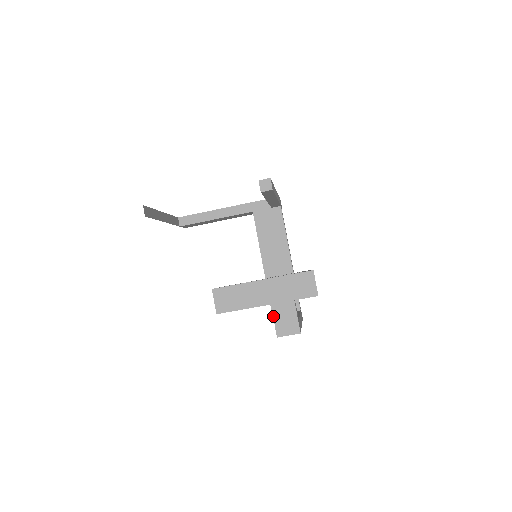
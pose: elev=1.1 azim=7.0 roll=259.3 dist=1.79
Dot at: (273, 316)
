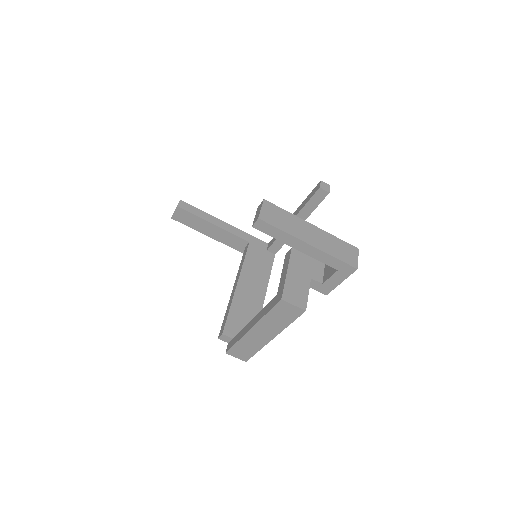
Dot at: (286, 279)
